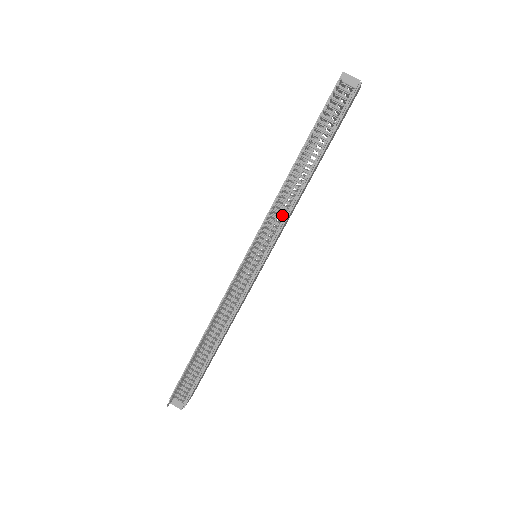
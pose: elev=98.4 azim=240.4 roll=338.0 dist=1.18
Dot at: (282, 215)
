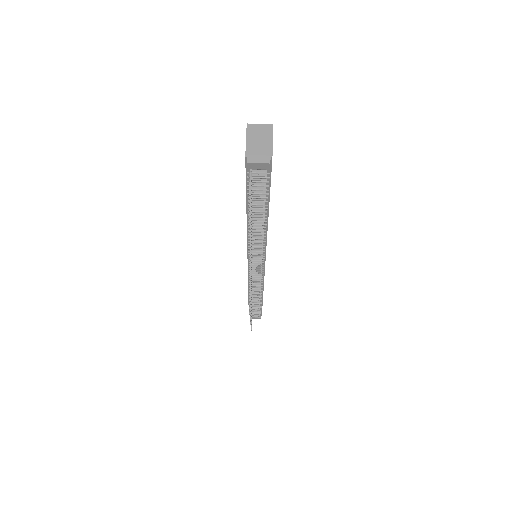
Dot at: (261, 247)
